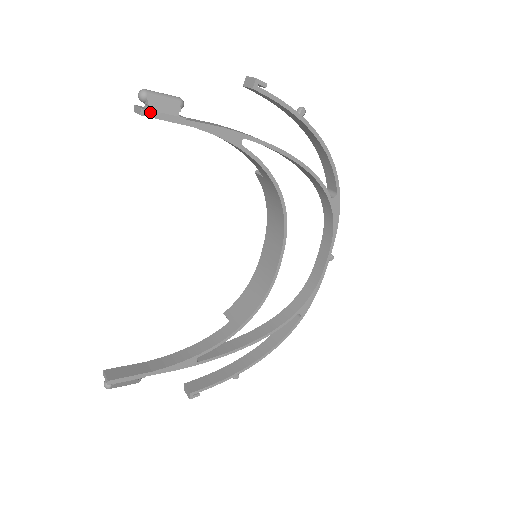
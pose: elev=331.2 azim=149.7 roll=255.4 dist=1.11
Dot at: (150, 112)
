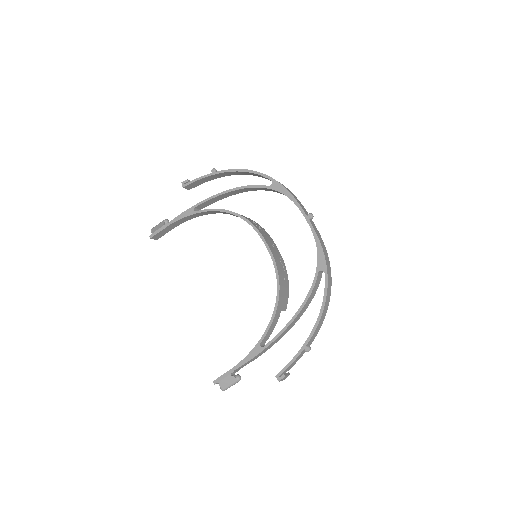
Dot at: (153, 234)
